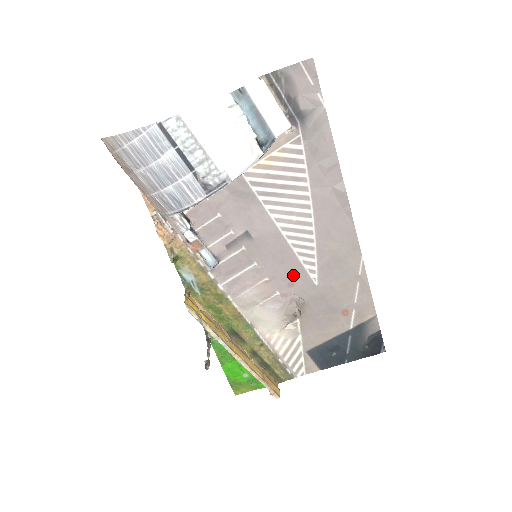
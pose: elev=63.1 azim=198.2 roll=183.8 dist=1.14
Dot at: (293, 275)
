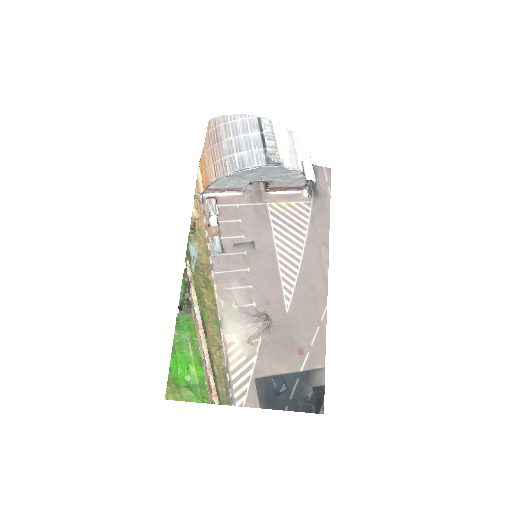
Dot at: (272, 294)
